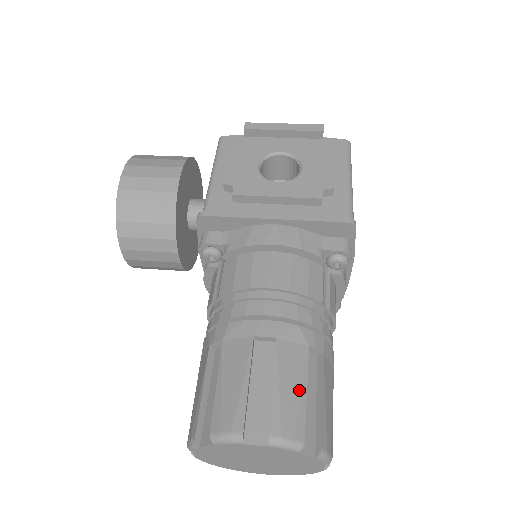
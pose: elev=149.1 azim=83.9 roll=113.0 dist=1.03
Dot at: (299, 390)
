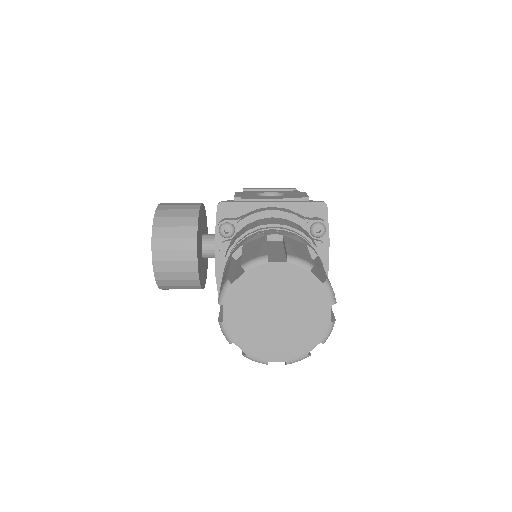
Dot at: (304, 251)
